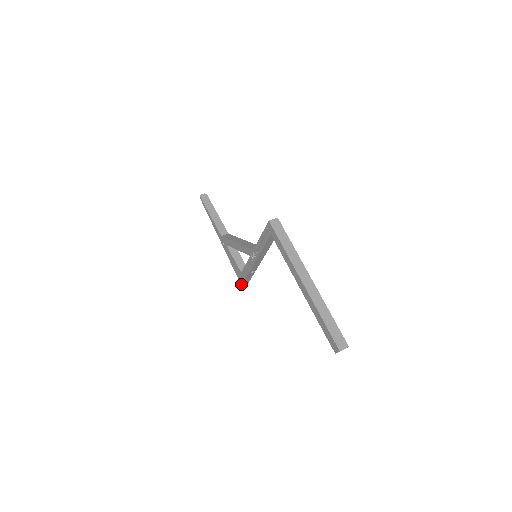
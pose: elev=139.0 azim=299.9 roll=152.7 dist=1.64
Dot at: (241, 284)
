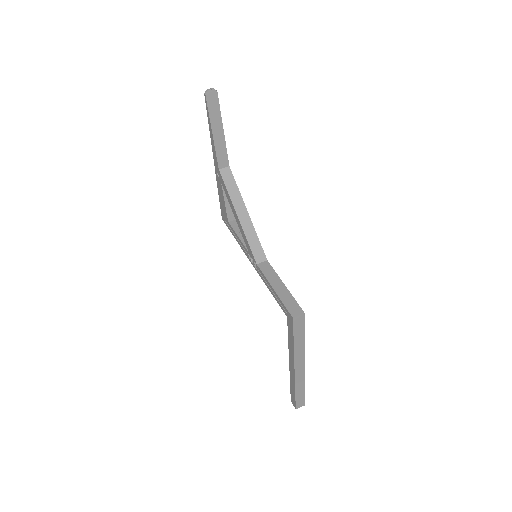
Dot at: (222, 219)
